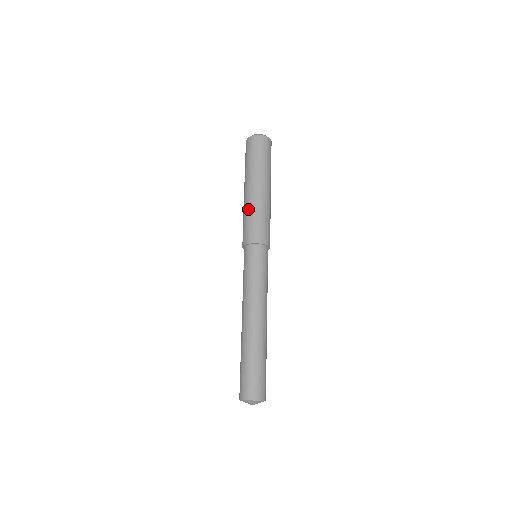
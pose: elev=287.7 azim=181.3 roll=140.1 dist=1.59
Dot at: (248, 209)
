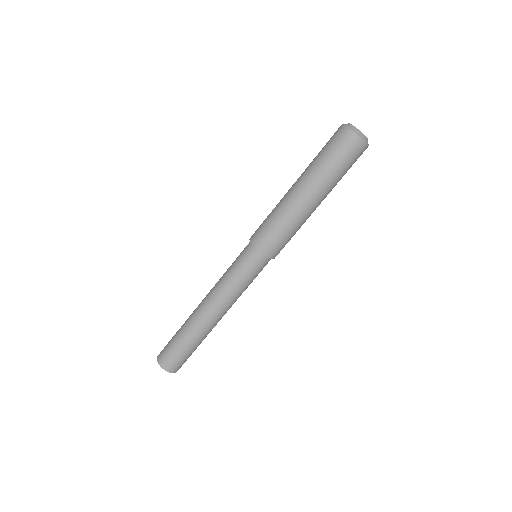
Dot at: (283, 214)
